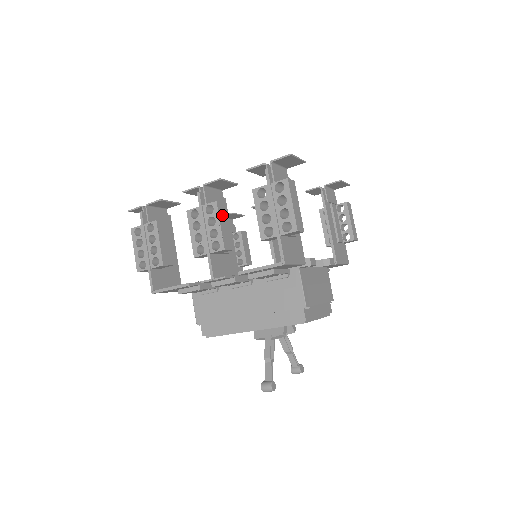
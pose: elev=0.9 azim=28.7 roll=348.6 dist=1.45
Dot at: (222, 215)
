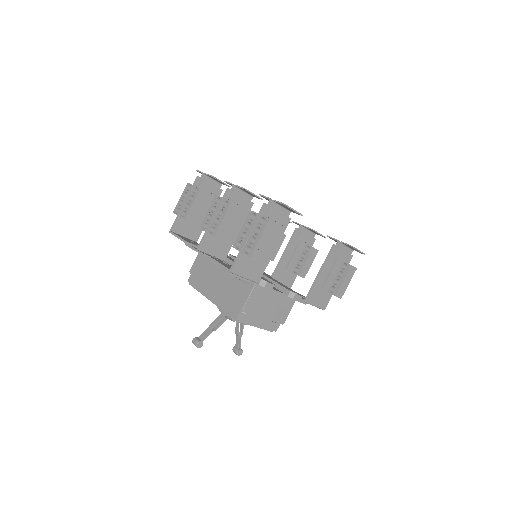
Dot at: (230, 213)
